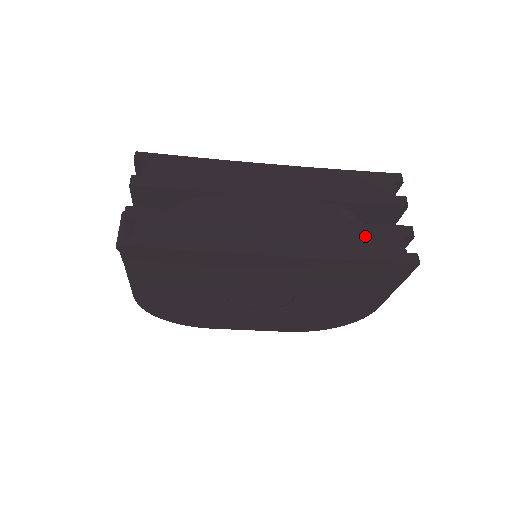
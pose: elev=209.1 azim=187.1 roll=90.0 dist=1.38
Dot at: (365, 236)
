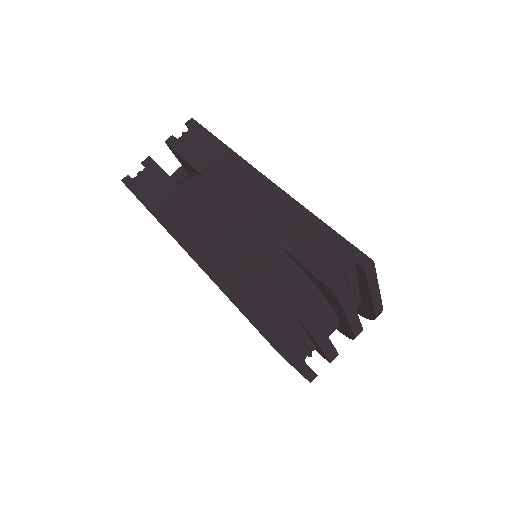
Dot at: (264, 291)
